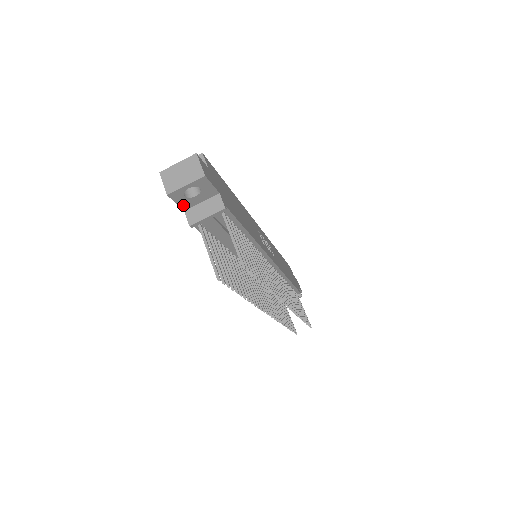
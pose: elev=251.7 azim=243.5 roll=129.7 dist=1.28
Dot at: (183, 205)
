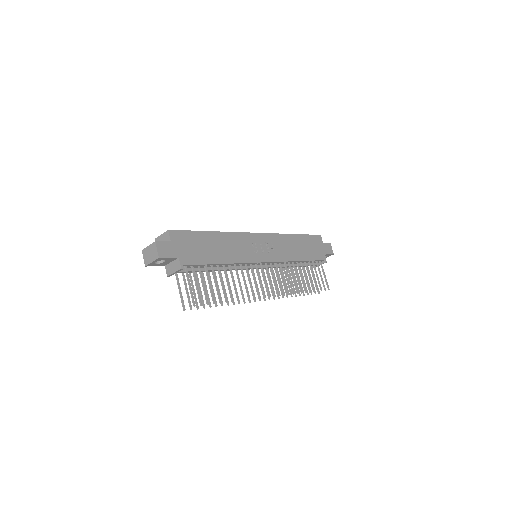
Dot at: (161, 265)
